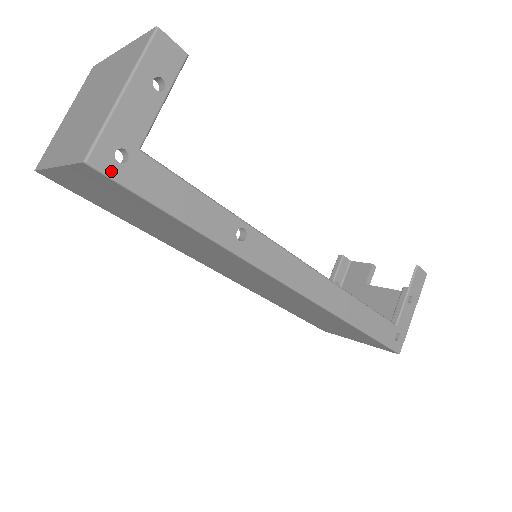
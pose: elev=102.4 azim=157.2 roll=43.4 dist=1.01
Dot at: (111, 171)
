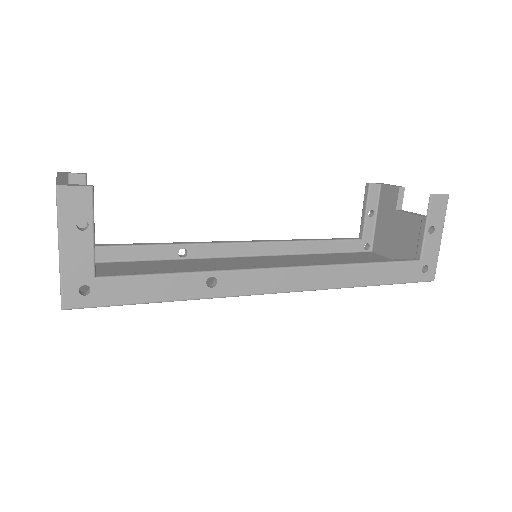
Dot at: (83, 304)
